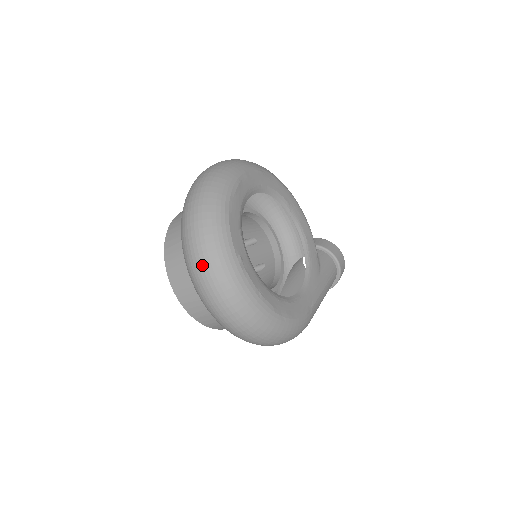
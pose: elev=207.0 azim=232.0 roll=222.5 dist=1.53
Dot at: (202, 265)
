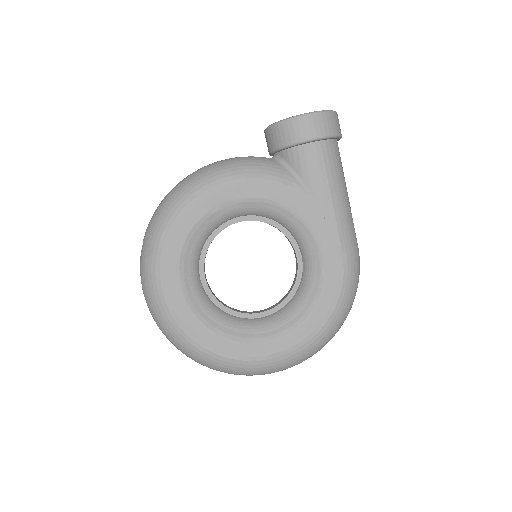
Dot at: occluded
